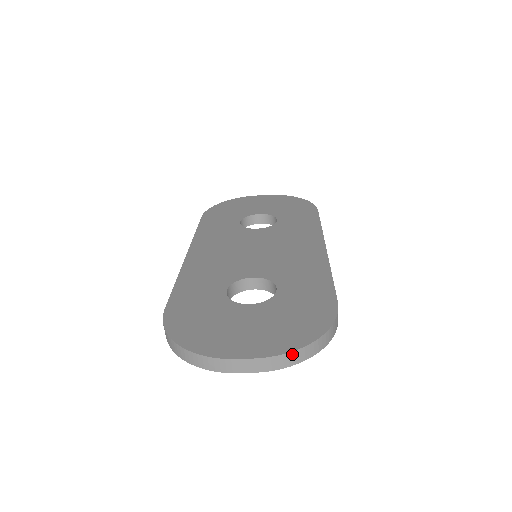
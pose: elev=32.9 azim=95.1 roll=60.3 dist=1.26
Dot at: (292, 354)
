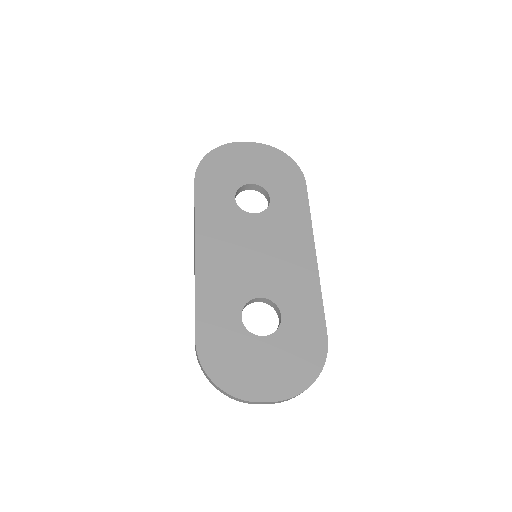
Dot at: occluded
